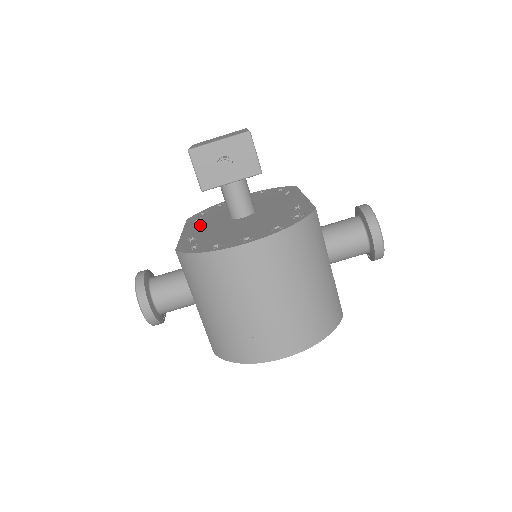
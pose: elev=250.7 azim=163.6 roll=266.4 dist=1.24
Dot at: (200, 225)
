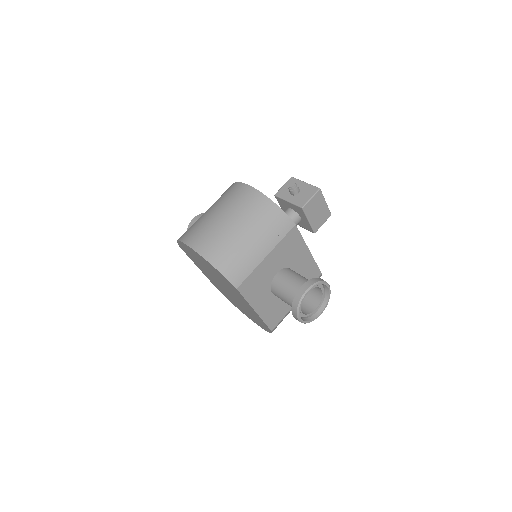
Dot at: occluded
